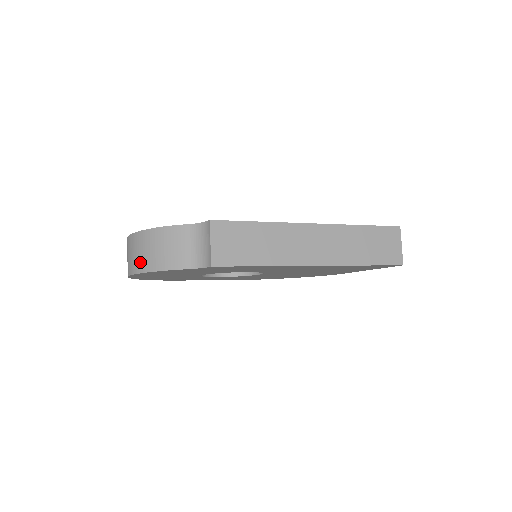
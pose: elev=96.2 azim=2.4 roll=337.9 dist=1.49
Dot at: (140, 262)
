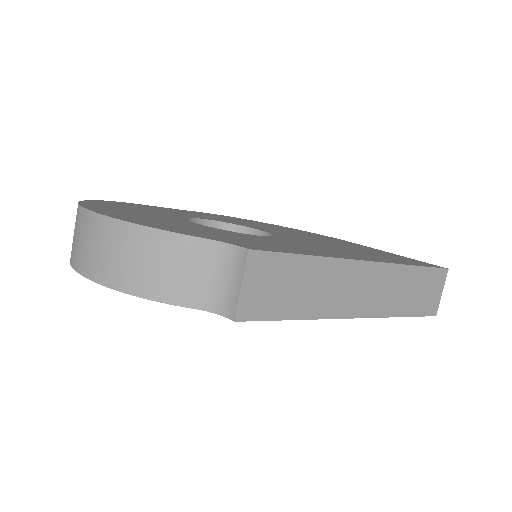
Dot at: (106, 268)
